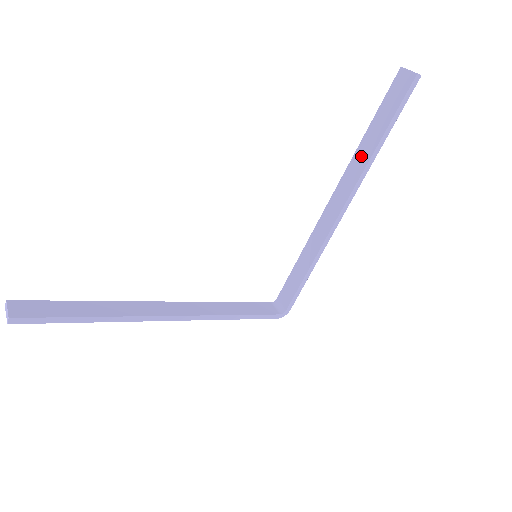
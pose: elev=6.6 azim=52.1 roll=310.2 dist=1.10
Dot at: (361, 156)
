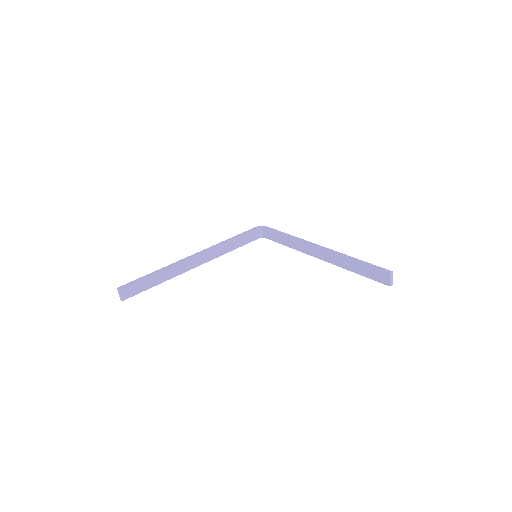
Dot at: (342, 262)
